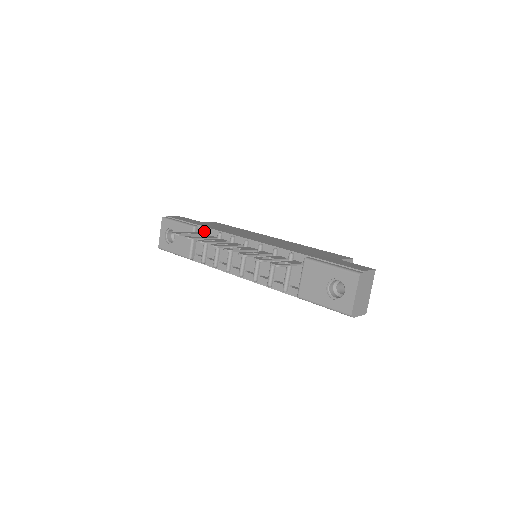
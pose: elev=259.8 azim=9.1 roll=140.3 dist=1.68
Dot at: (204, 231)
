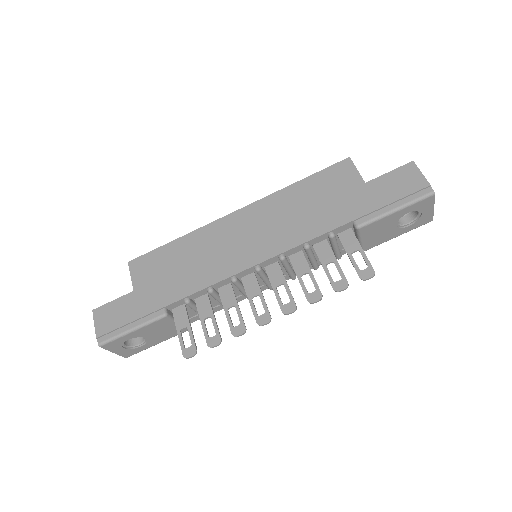
Dot at: (180, 304)
